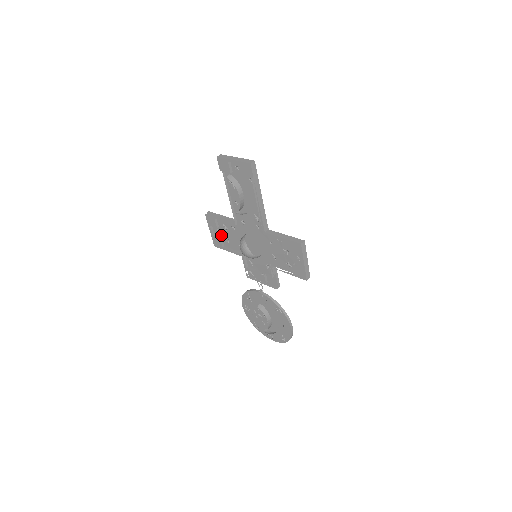
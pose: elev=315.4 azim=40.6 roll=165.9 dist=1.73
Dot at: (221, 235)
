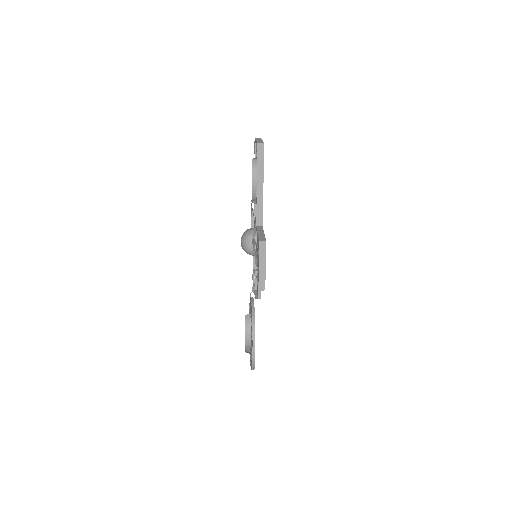
Dot at: occluded
